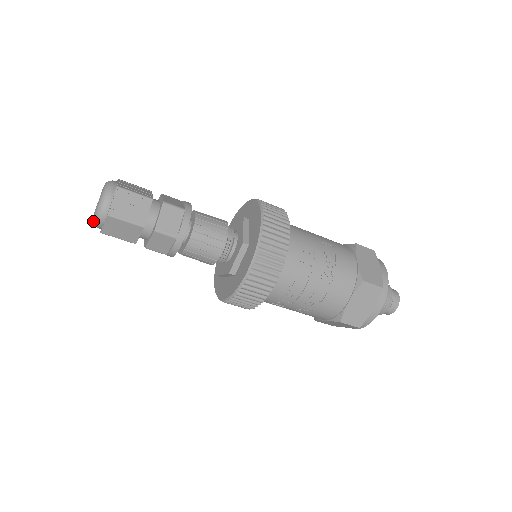
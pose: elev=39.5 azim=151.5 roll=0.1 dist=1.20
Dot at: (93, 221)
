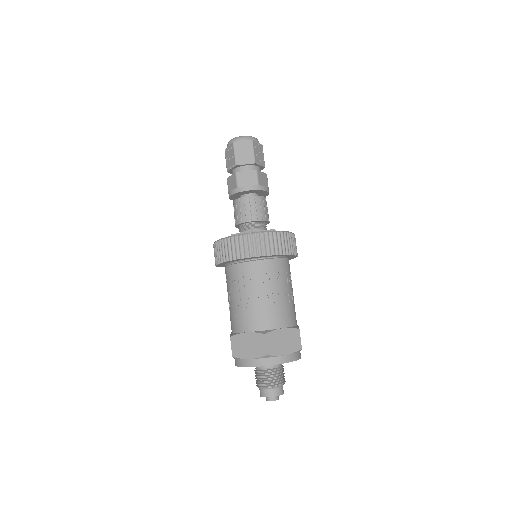
Dot at: (236, 137)
